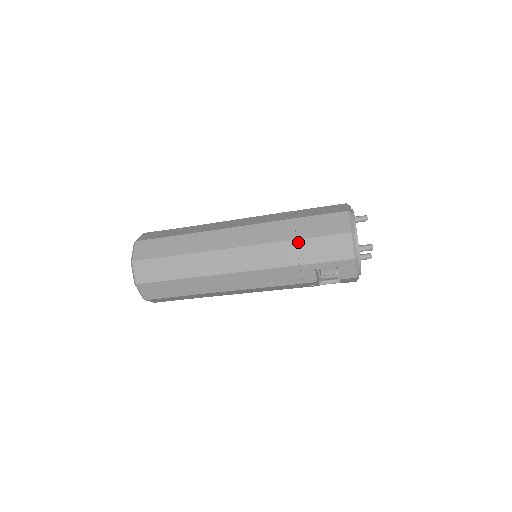
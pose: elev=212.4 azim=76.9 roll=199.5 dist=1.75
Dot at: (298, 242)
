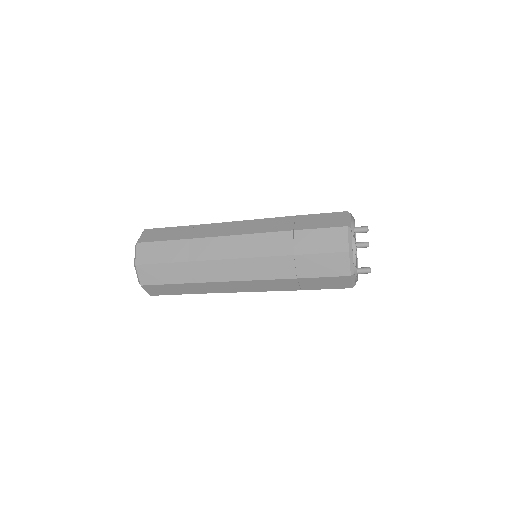
Dot at: (299, 280)
